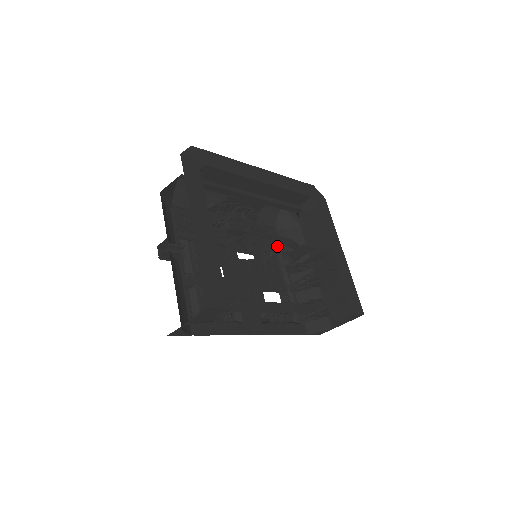
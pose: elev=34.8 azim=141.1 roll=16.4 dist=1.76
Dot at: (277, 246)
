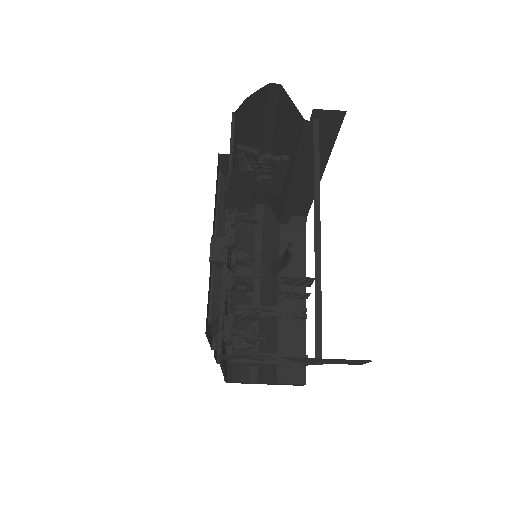
Dot at: occluded
